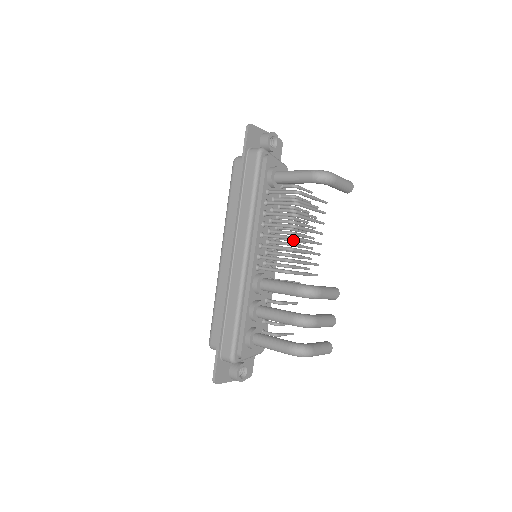
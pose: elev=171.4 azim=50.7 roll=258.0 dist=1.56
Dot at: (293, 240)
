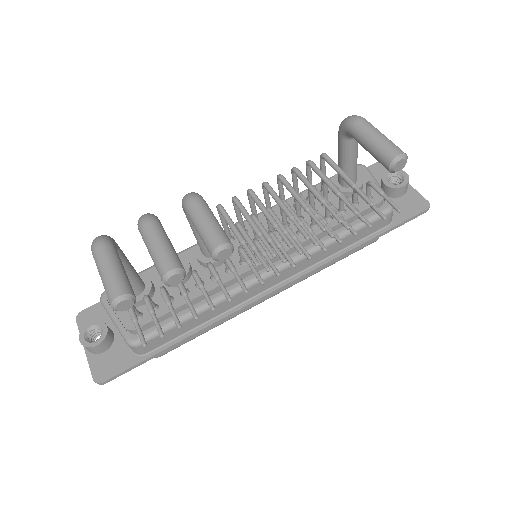
Dot at: (289, 230)
